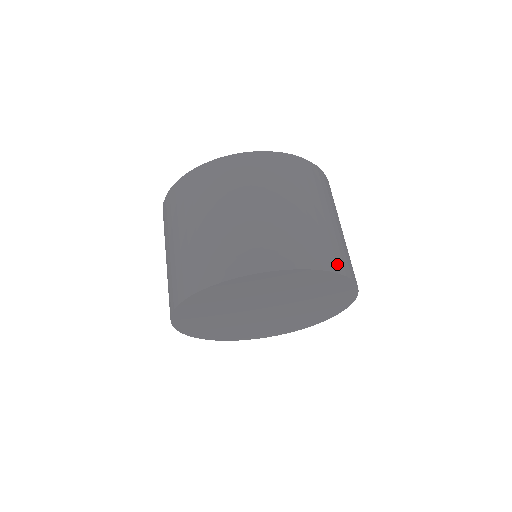
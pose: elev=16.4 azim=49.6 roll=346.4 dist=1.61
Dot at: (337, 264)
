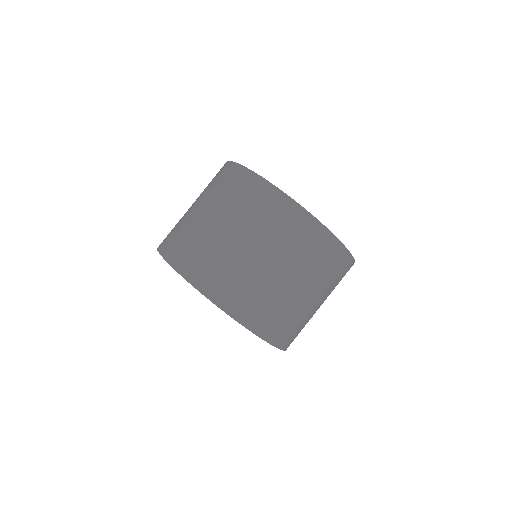
Dot at: occluded
